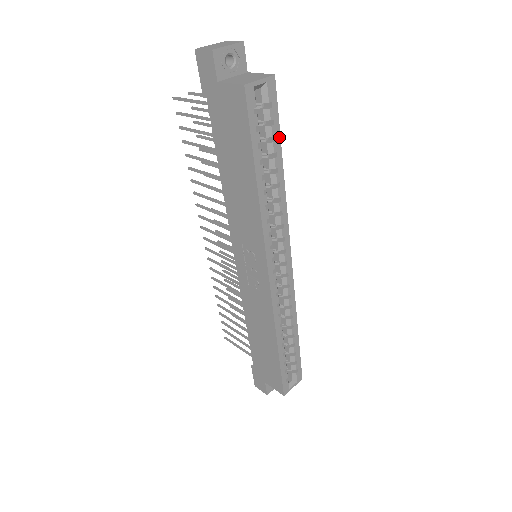
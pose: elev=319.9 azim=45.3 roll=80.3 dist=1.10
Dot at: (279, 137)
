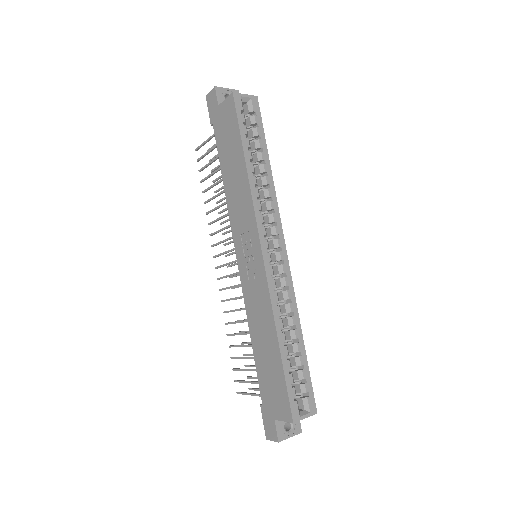
Dot at: (264, 138)
